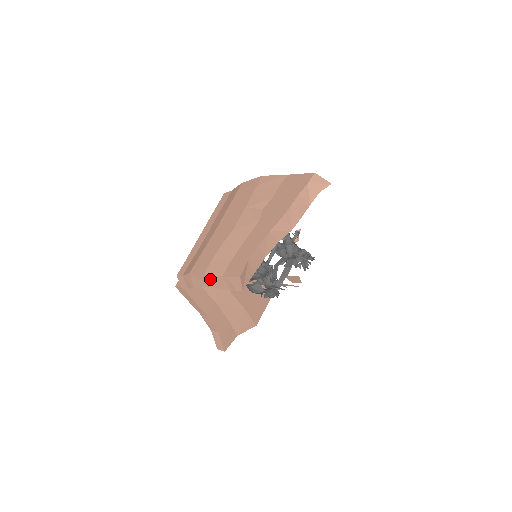
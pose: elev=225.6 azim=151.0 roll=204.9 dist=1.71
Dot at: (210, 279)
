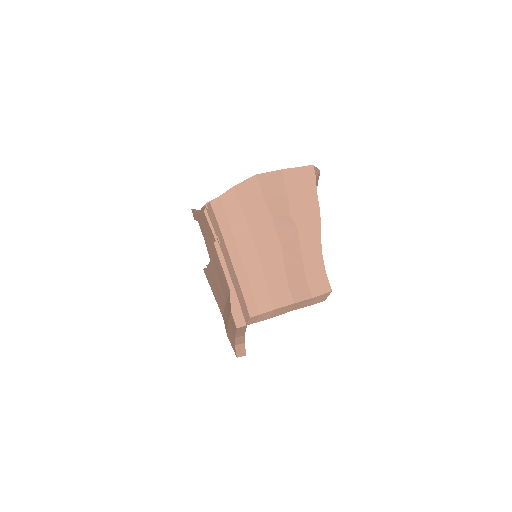
Dot at: (297, 305)
